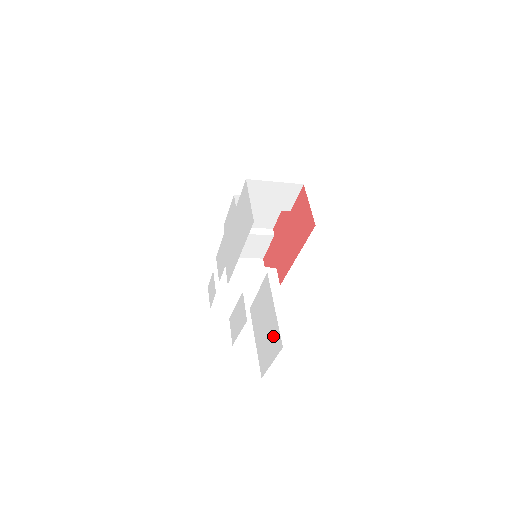
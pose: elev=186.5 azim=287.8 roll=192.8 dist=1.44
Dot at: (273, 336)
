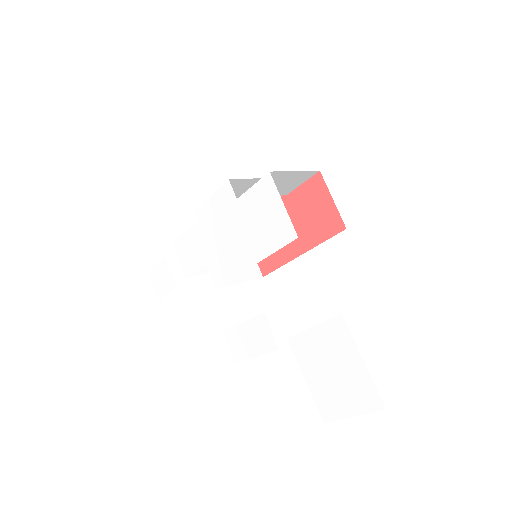
Dot at: (359, 390)
